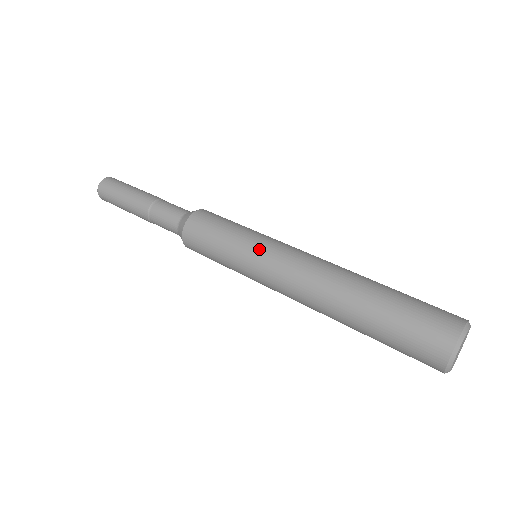
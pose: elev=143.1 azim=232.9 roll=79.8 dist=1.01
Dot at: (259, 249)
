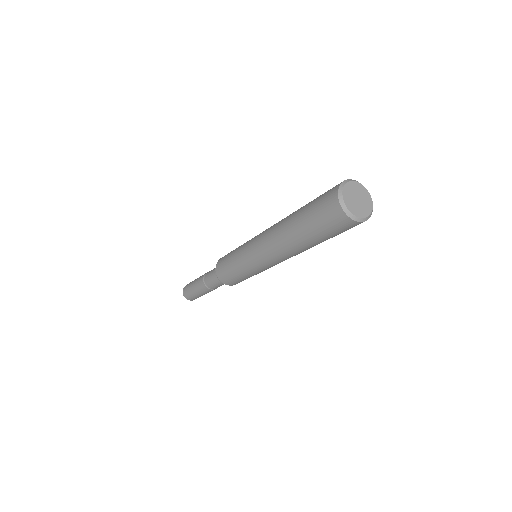
Dot at: occluded
